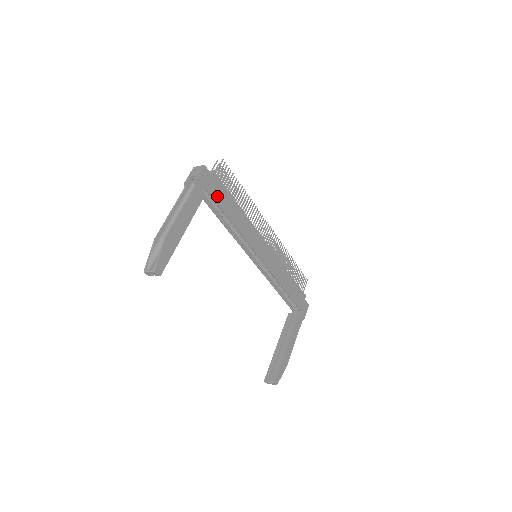
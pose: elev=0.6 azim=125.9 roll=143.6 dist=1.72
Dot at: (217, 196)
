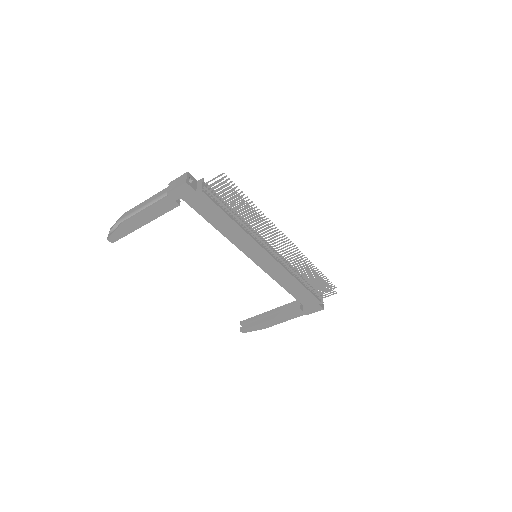
Dot at: (199, 208)
